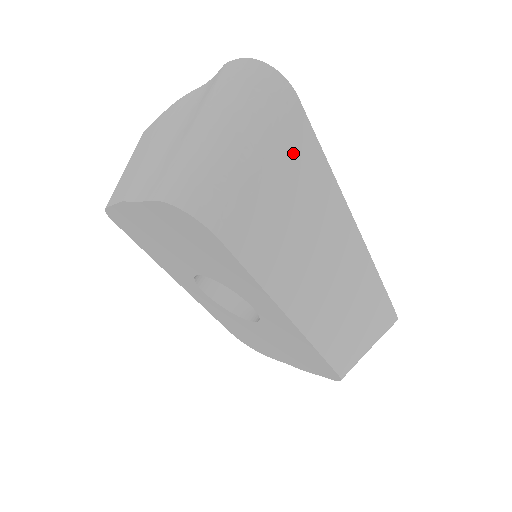
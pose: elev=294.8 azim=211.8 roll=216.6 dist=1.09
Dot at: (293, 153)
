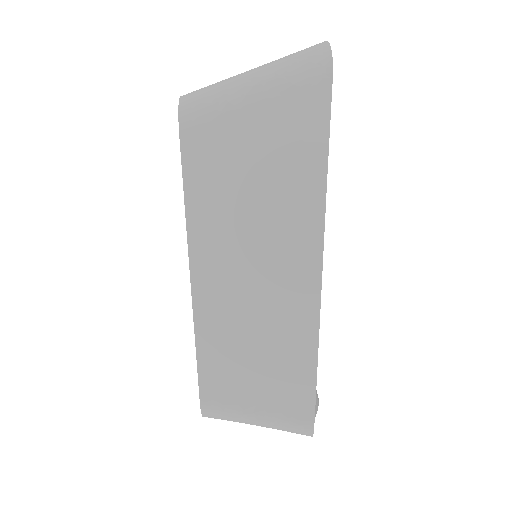
Dot at: (295, 123)
